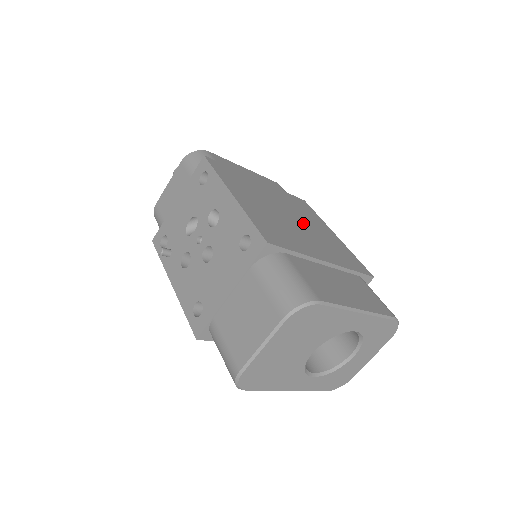
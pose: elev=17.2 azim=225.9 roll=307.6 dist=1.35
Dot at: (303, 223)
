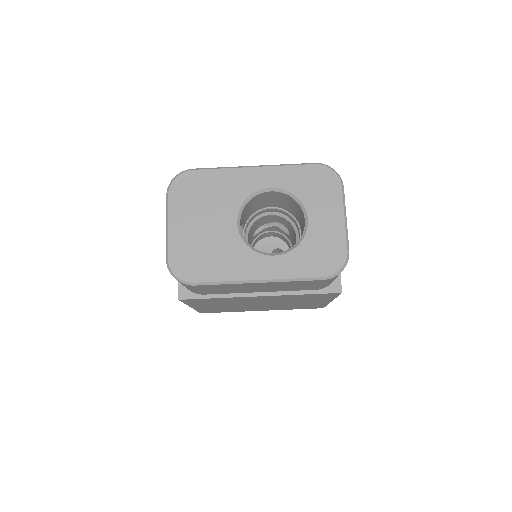
Dot at: occluded
